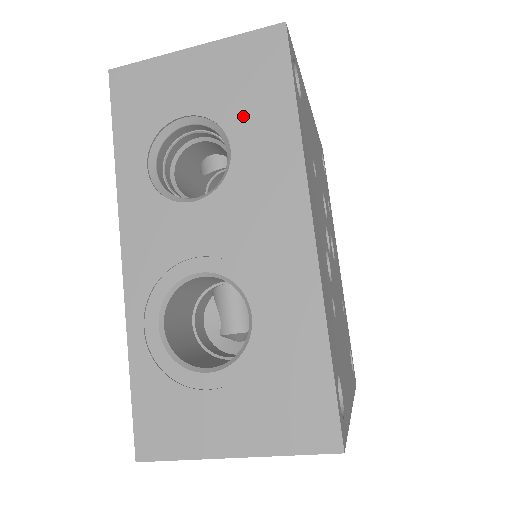
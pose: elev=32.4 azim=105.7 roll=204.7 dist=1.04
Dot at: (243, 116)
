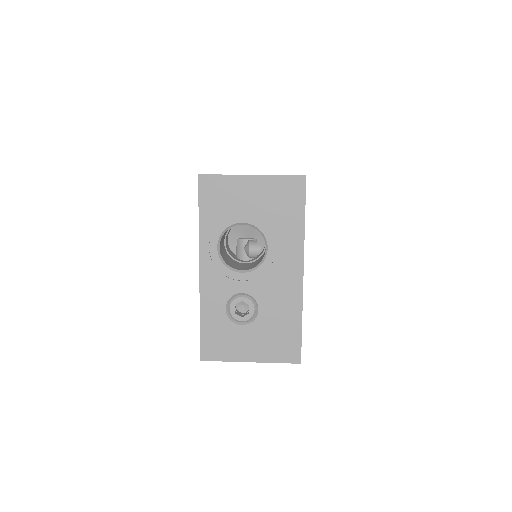
Dot at: occluded
